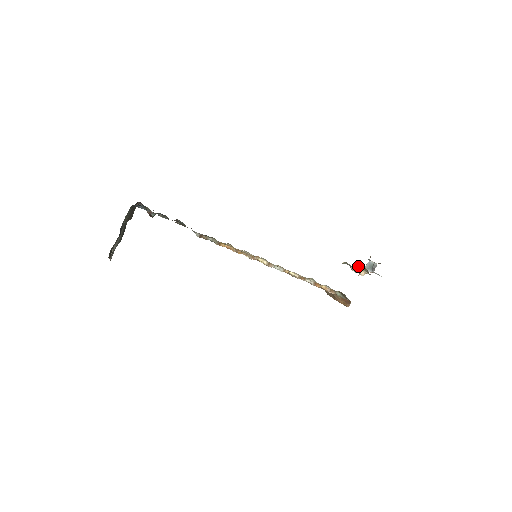
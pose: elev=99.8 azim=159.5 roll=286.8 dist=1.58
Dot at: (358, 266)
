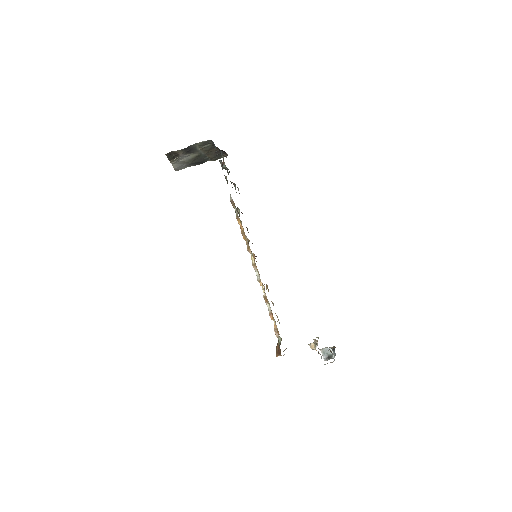
Dot at: occluded
